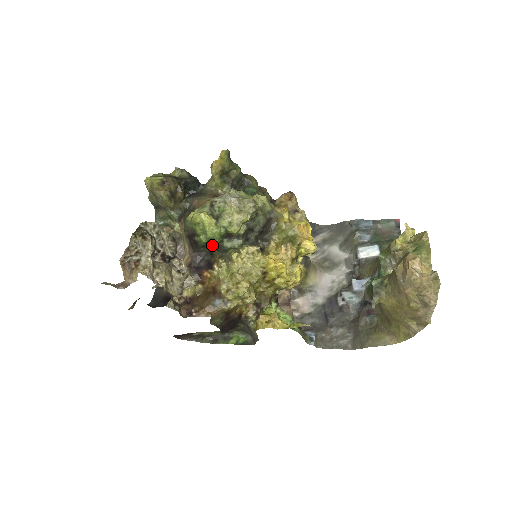
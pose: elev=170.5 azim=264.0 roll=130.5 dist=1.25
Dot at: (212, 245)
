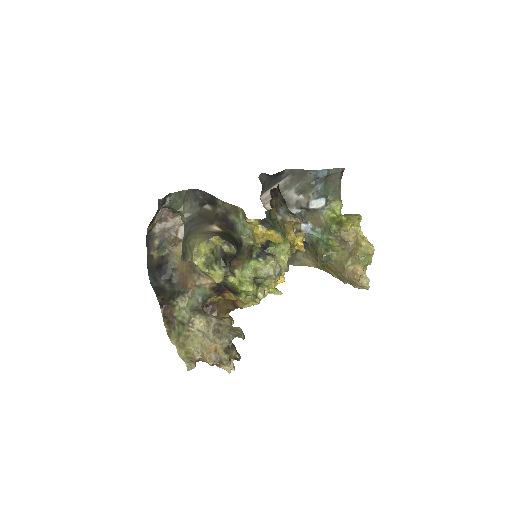
Dot at: occluded
